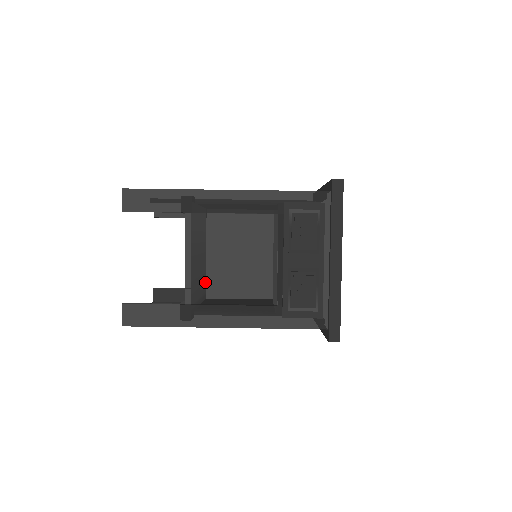
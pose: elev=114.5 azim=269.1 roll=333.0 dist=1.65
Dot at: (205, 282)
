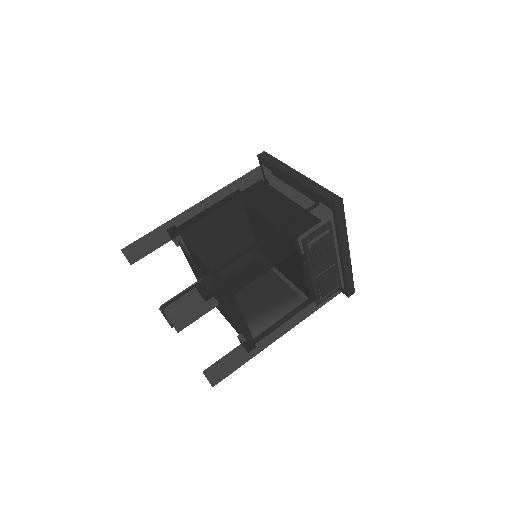
Dot at: occluded
